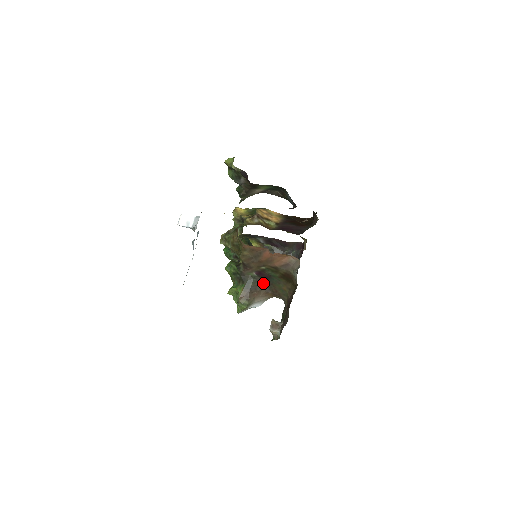
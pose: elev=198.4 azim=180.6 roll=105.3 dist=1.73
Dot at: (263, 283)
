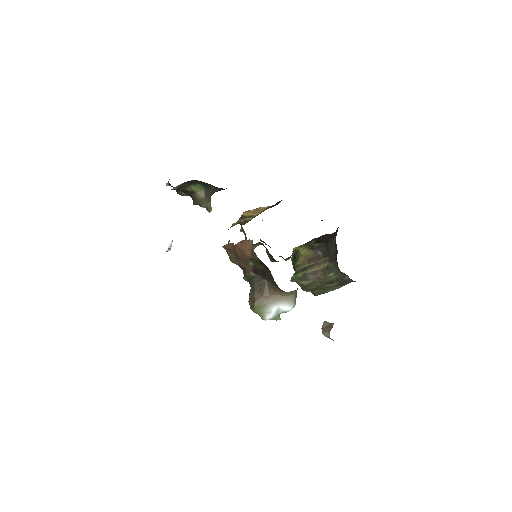
Dot at: (266, 280)
